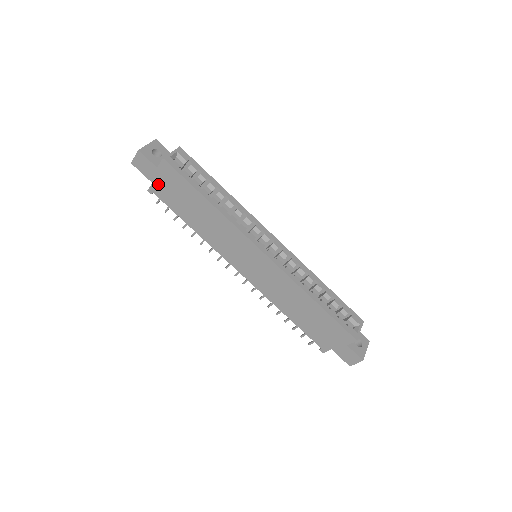
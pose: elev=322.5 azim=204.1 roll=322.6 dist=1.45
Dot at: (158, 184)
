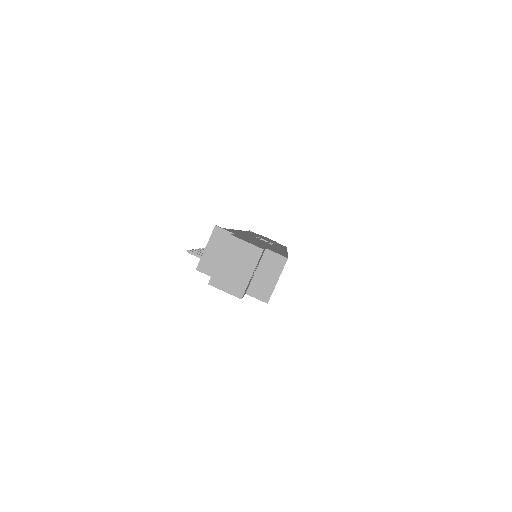
Dot at: occluded
